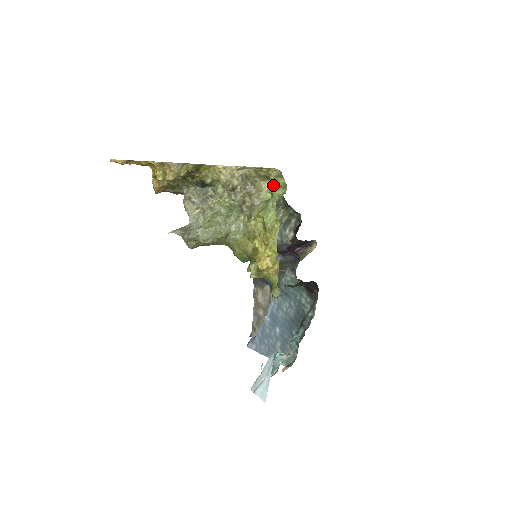
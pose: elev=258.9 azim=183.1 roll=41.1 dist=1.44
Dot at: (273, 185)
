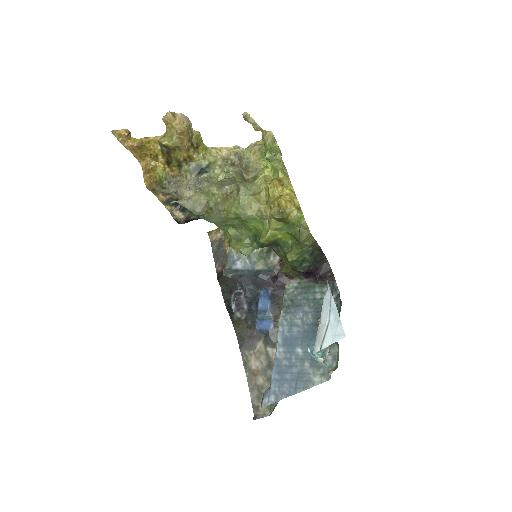
Dot at: (270, 150)
